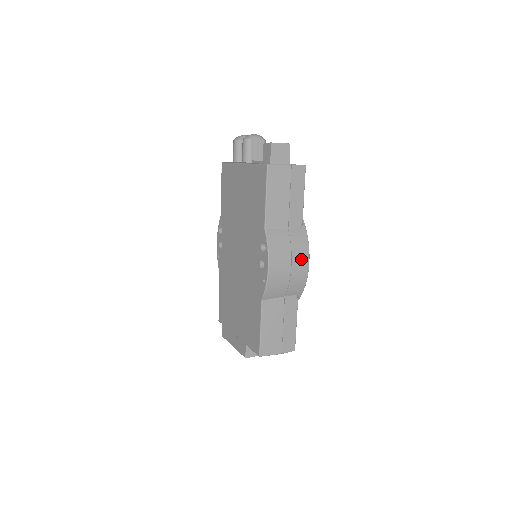
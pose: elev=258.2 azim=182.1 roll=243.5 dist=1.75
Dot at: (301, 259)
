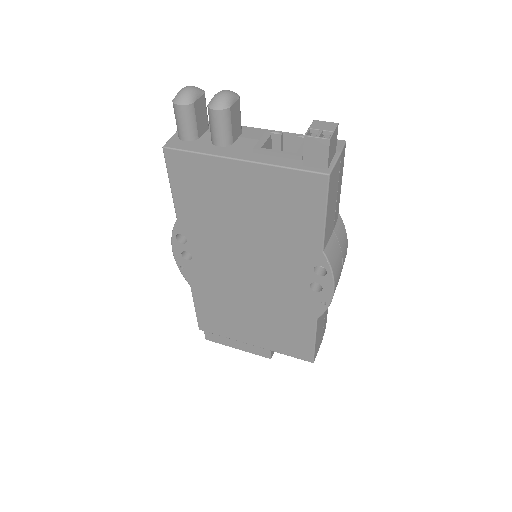
Dot at: (345, 253)
